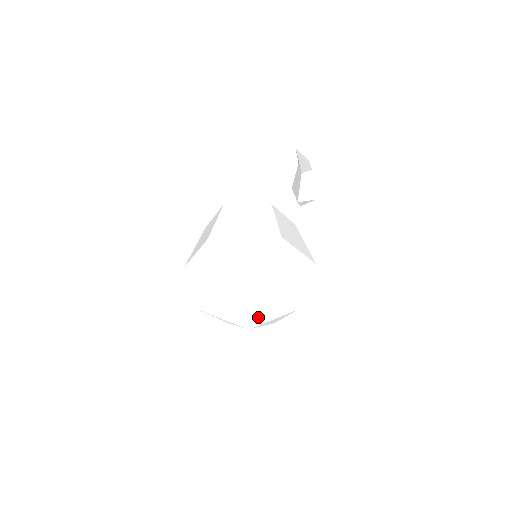
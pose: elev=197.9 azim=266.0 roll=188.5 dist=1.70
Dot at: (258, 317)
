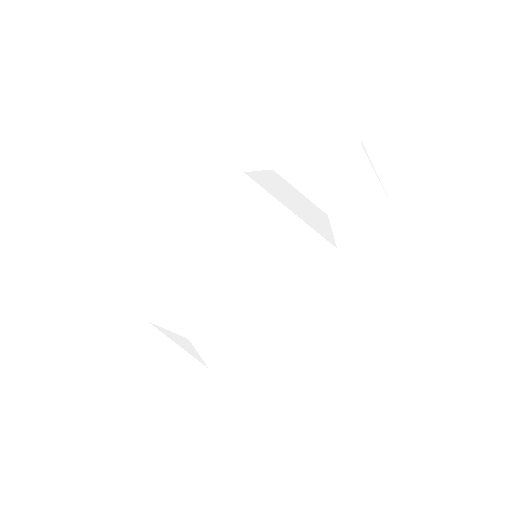
Dot at: (197, 307)
